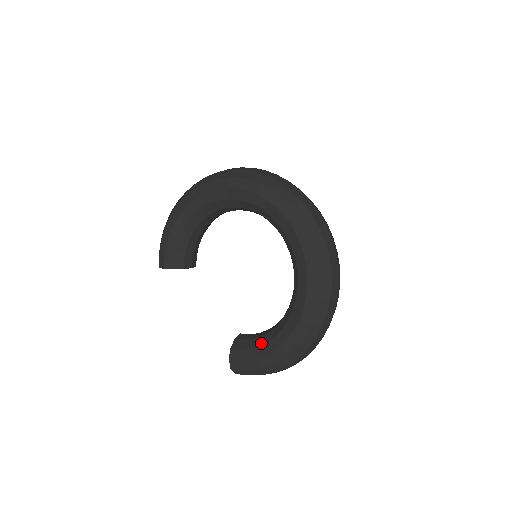
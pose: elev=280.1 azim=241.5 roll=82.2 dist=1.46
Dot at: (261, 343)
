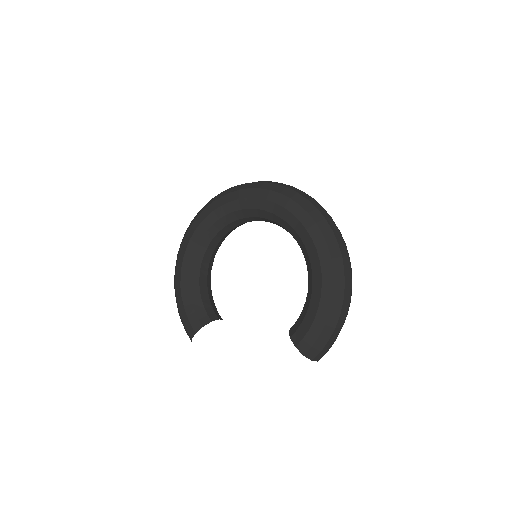
Dot at: (308, 305)
